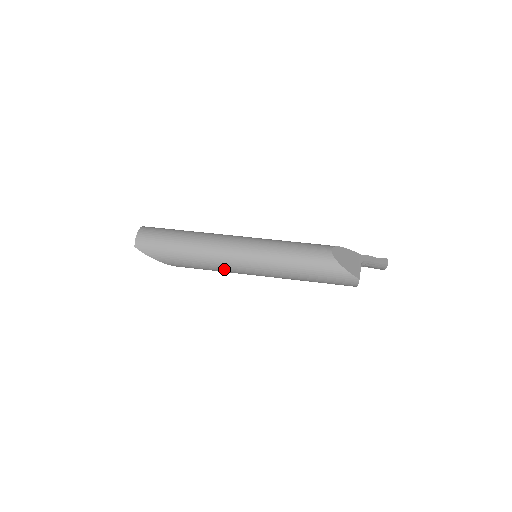
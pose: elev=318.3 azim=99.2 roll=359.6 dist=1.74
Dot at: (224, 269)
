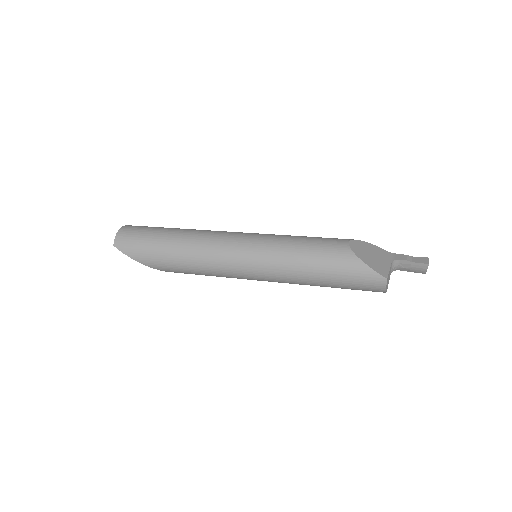
Dot at: (215, 271)
